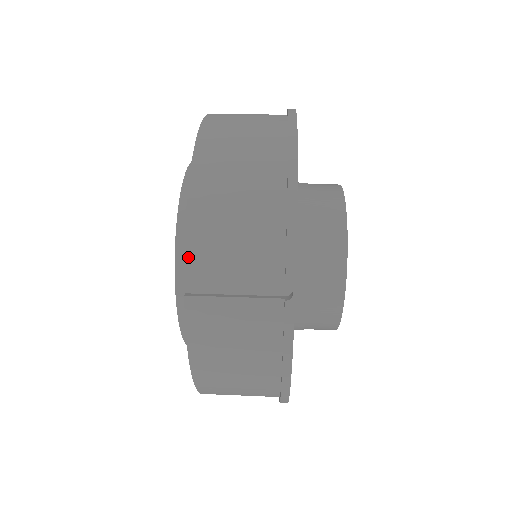
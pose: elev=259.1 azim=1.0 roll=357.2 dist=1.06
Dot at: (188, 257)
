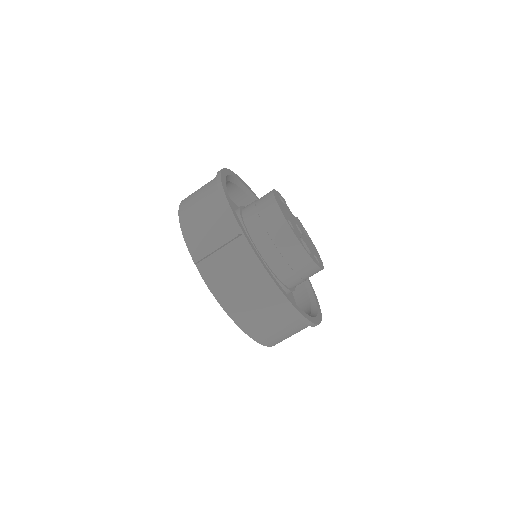
Dot at: (191, 251)
